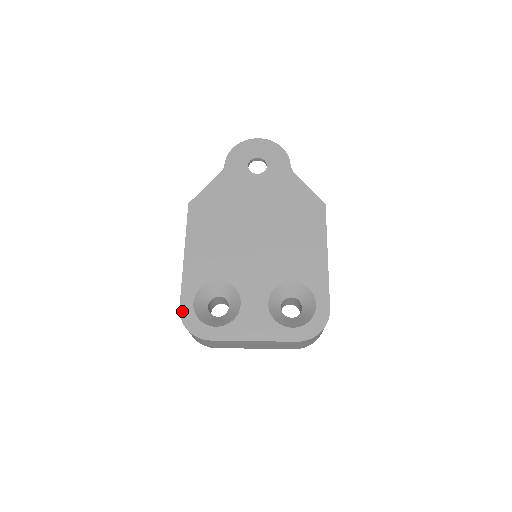
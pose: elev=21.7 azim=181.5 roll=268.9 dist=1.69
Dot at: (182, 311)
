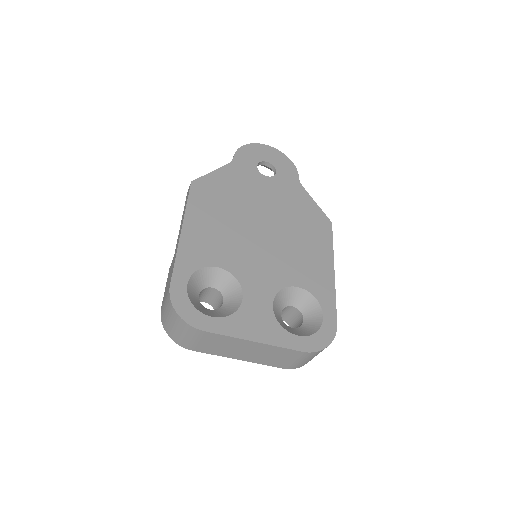
Dot at: (173, 290)
